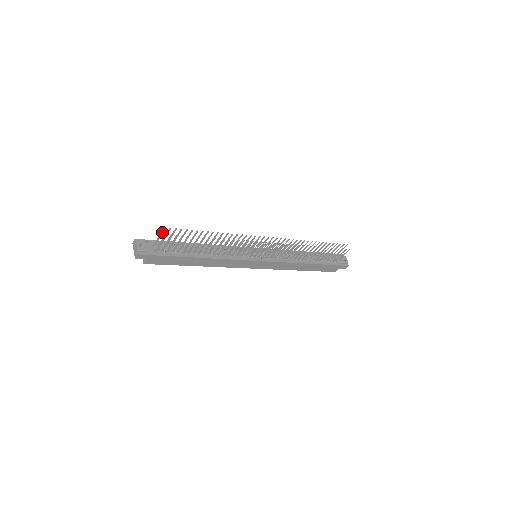
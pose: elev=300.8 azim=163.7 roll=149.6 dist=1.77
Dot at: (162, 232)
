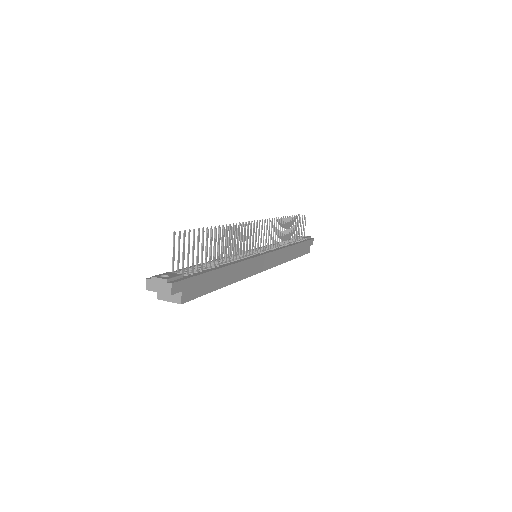
Dot at: (174, 243)
